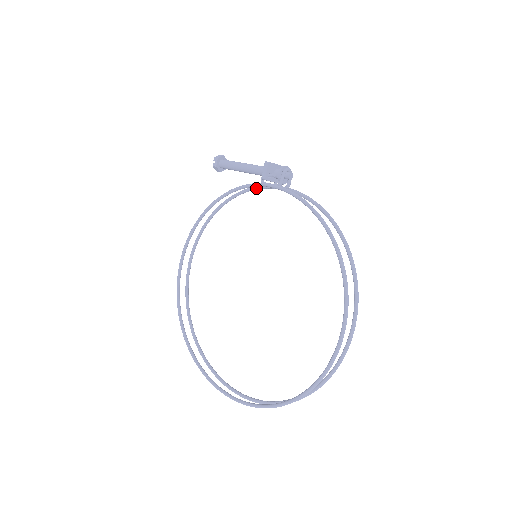
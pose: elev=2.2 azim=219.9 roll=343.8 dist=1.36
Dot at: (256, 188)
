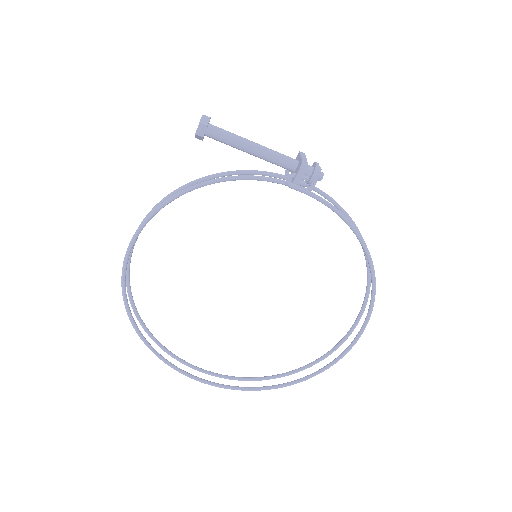
Dot at: (261, 174)
